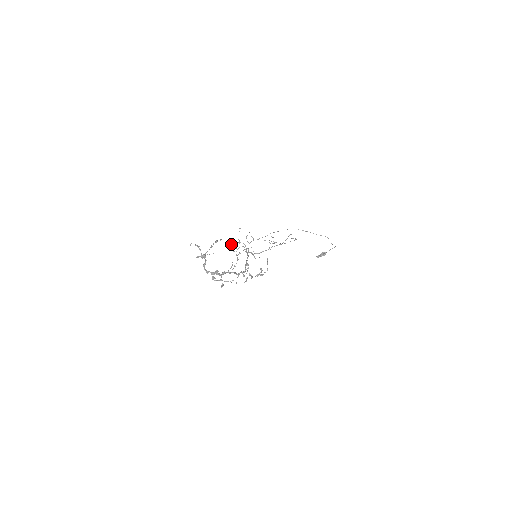
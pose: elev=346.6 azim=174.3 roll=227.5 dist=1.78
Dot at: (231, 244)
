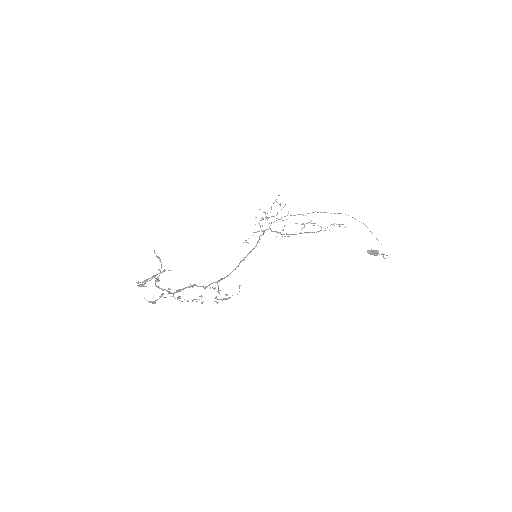
Dot at: occluded
